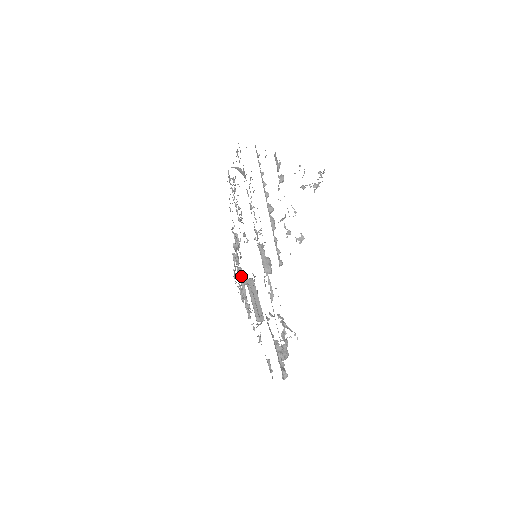
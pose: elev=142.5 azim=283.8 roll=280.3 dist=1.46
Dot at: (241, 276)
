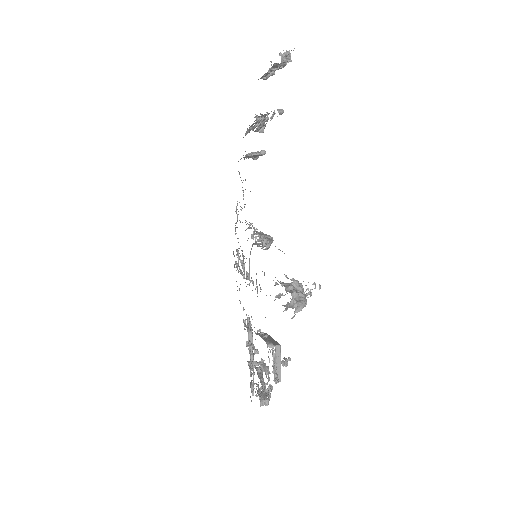
Dot at: occluded
